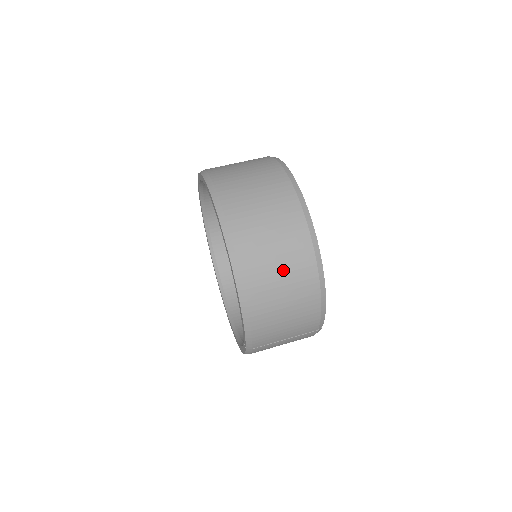
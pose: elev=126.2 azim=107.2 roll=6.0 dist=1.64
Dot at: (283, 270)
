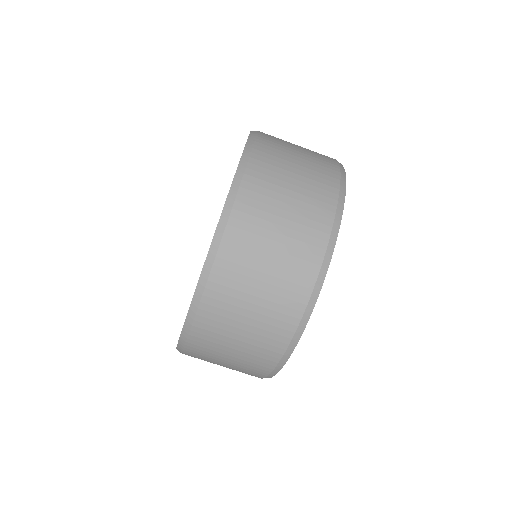
Dot at: occluded
